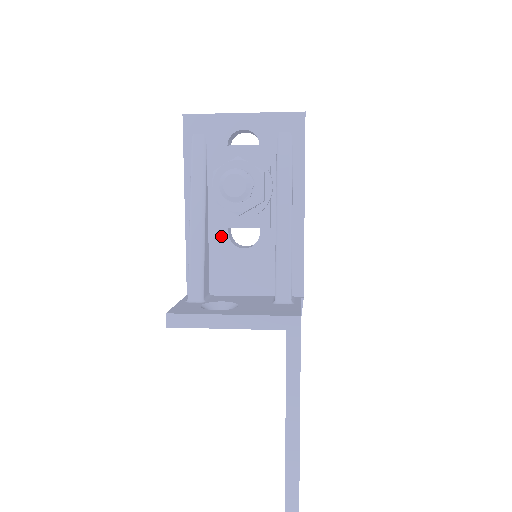
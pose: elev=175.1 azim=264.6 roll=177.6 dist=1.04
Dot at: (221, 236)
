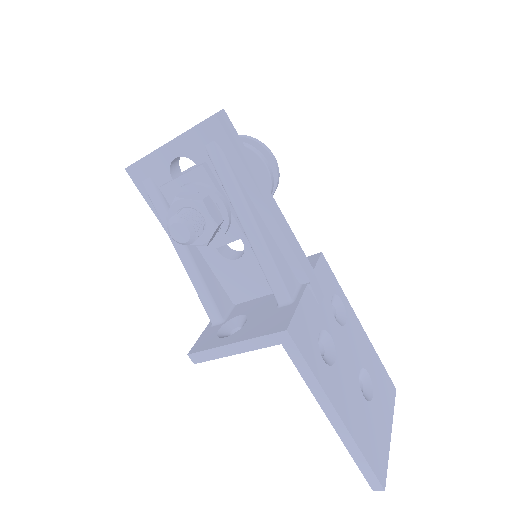
Dot at: (214, 256)
